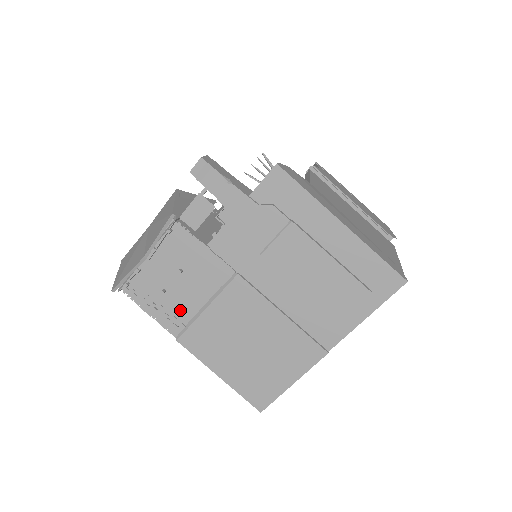
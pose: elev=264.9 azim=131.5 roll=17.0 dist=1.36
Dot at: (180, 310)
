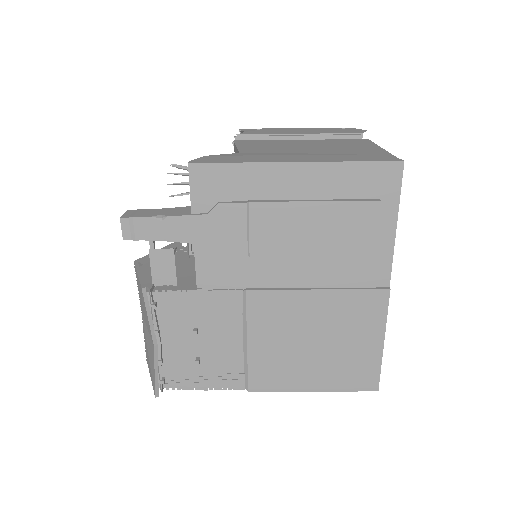
Dot at: (227, 363)
